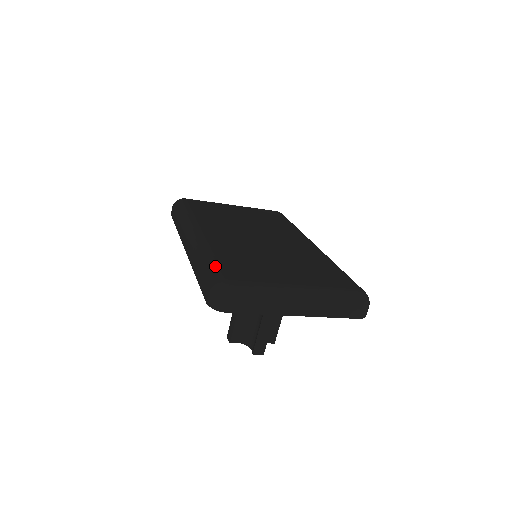
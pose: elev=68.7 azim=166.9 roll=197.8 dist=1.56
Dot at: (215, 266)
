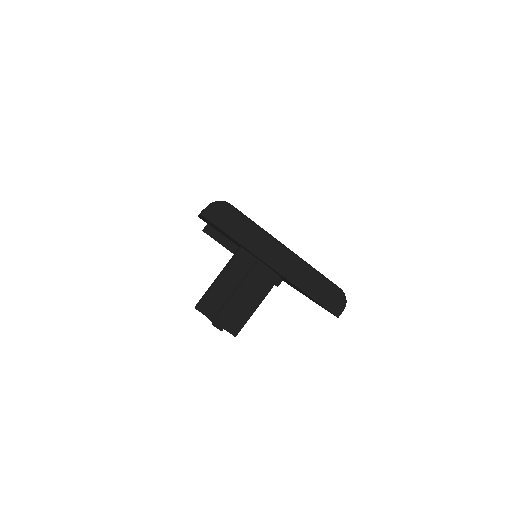
Dot at: occluded
